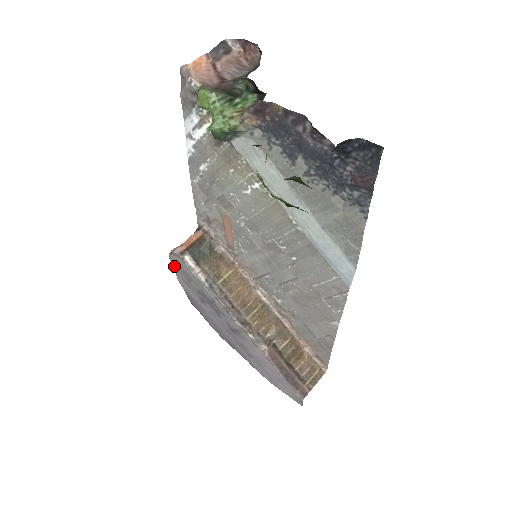
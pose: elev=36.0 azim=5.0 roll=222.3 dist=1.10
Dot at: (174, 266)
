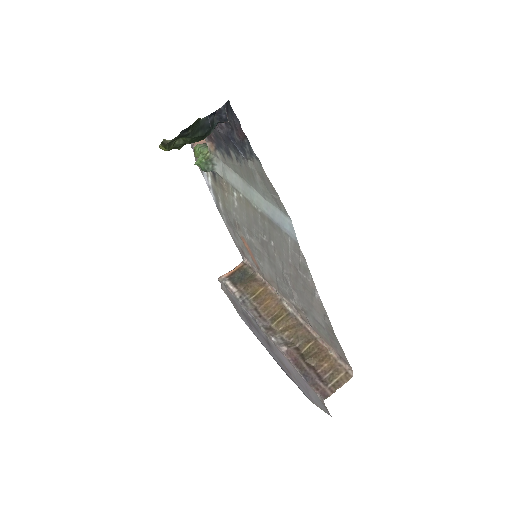
Dot at: (229, 299)
